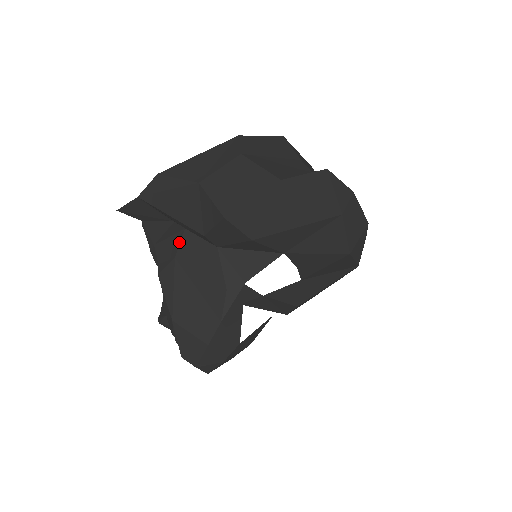
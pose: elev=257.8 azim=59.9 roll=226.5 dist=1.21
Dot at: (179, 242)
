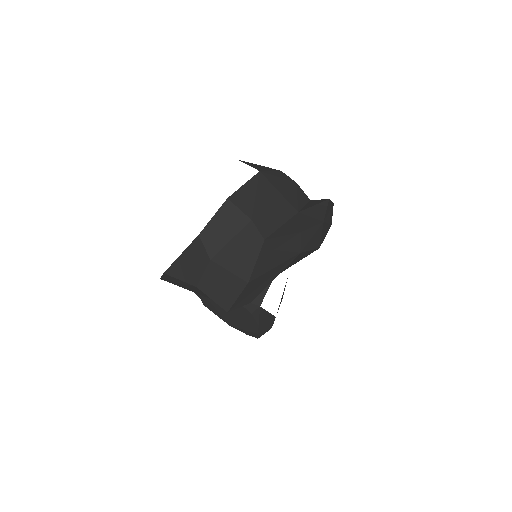
Dot at: occluded
